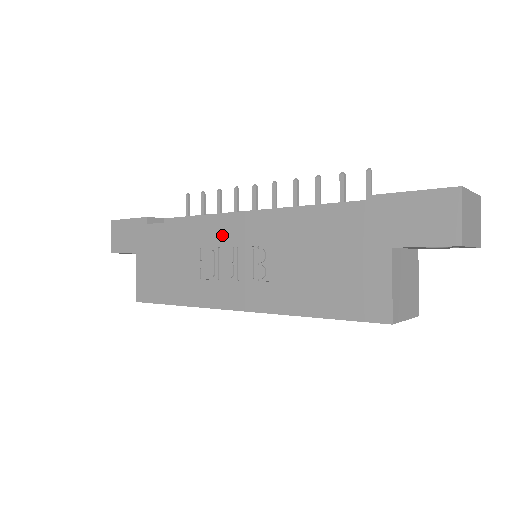
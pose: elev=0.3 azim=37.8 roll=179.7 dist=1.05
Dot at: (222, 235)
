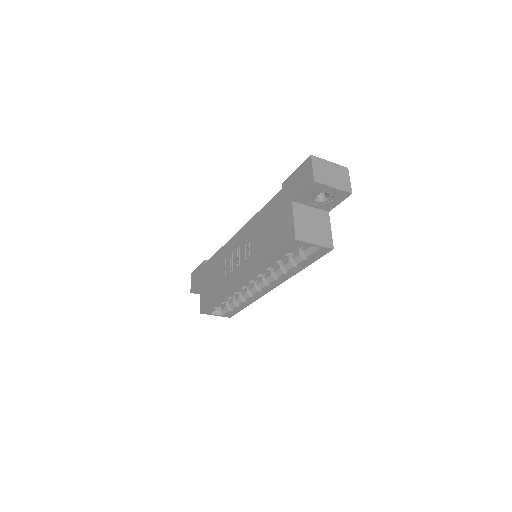
Dot at: (233, 245)
